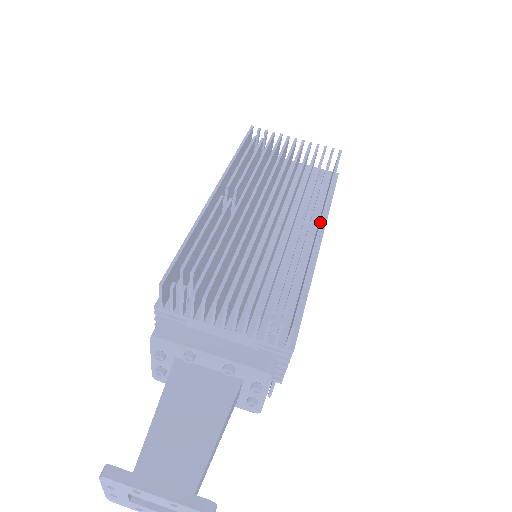
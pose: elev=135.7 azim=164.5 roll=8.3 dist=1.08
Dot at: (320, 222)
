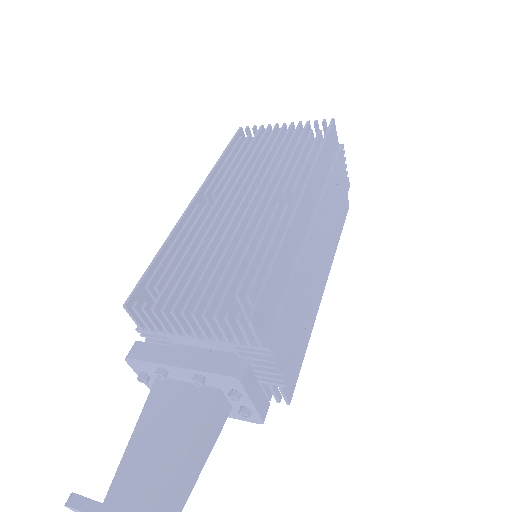
Dot at: (297, 201)
